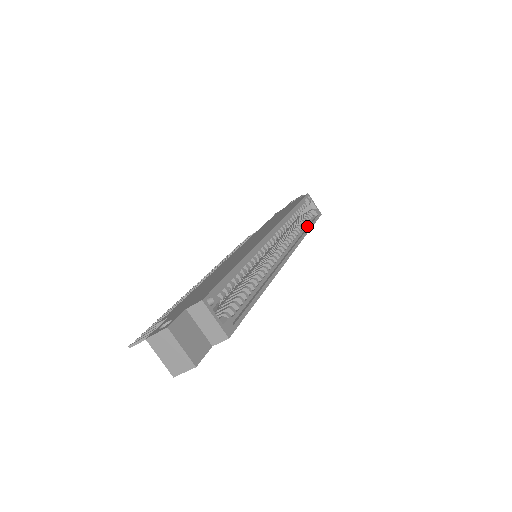
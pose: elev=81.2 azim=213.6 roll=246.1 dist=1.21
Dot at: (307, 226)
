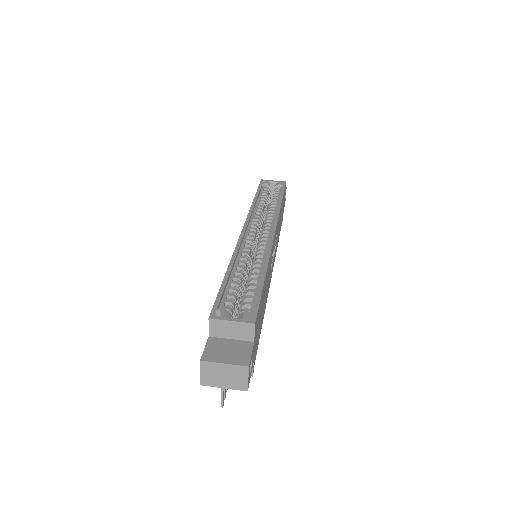
Dot at: occluded
